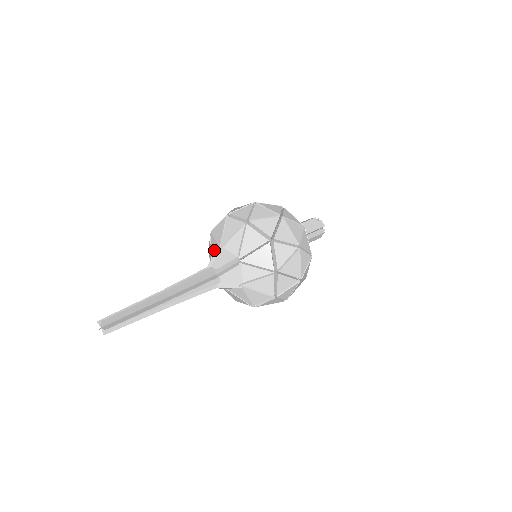
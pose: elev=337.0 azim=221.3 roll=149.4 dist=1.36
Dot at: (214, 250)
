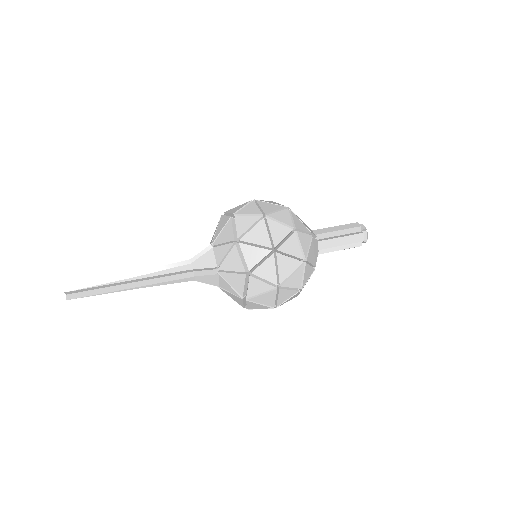
Dot at: (212, 239)
